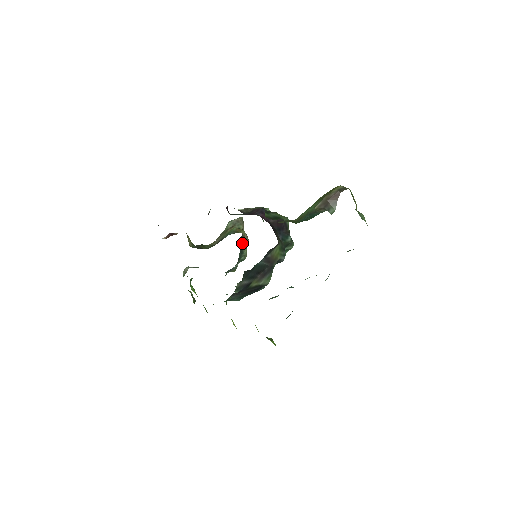
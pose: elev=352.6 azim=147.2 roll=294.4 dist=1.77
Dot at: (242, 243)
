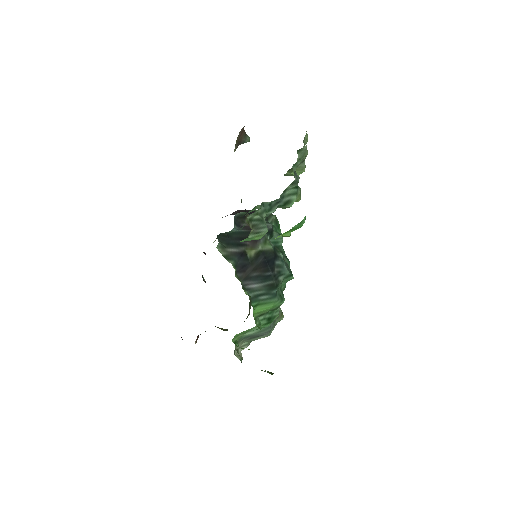
Dot at: occluded
